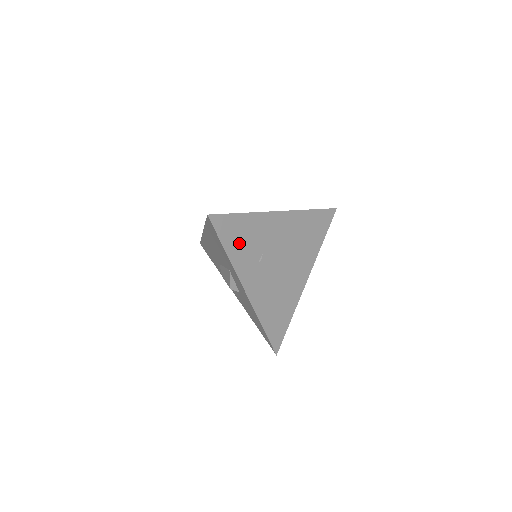
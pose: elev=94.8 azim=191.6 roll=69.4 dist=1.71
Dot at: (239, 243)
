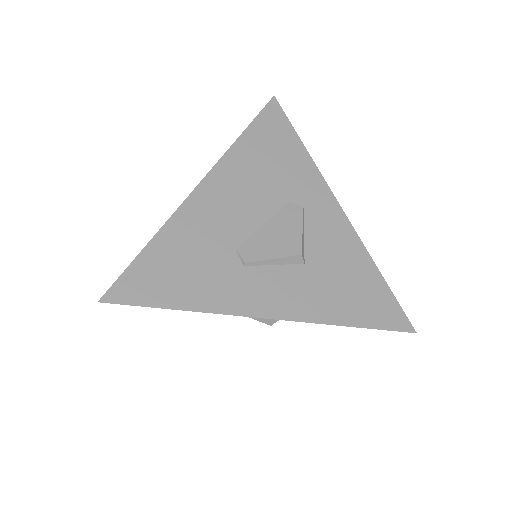
Dot at: (187, 279)
